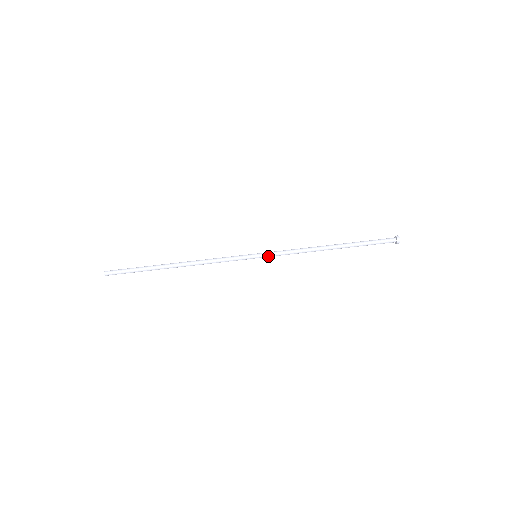
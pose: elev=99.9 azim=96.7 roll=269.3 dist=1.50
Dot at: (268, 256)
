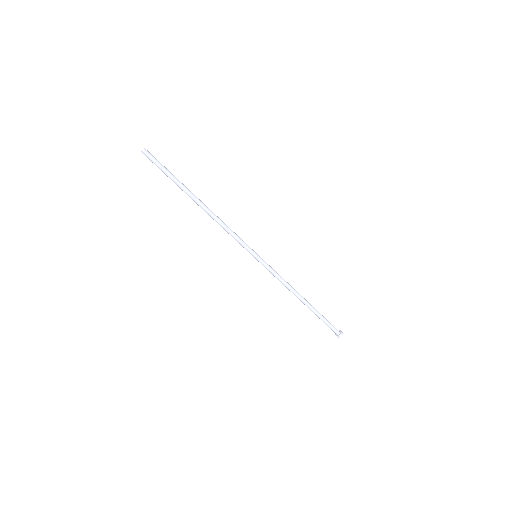
Dot at: (264, 264)
